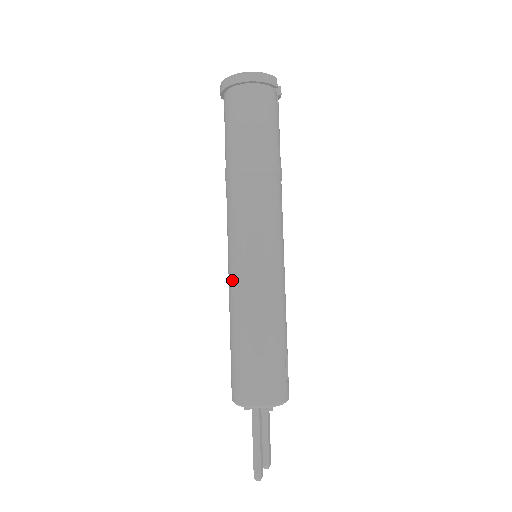
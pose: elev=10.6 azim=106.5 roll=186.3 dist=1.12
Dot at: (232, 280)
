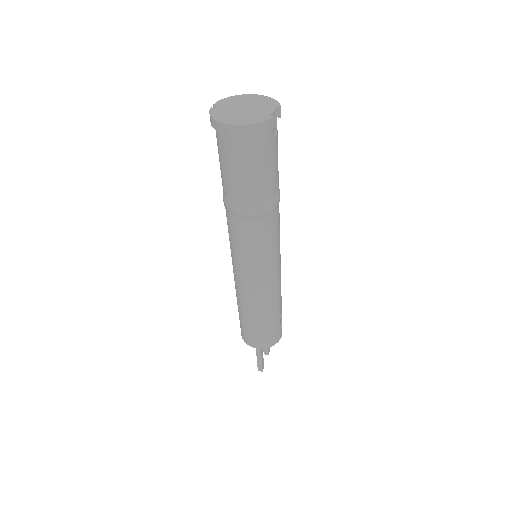
Dot at: (236, 281)
